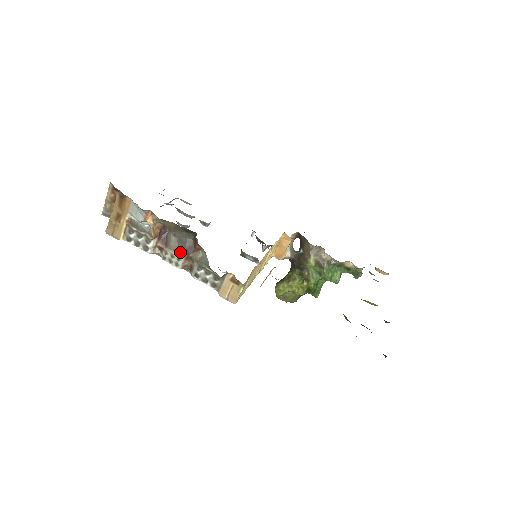
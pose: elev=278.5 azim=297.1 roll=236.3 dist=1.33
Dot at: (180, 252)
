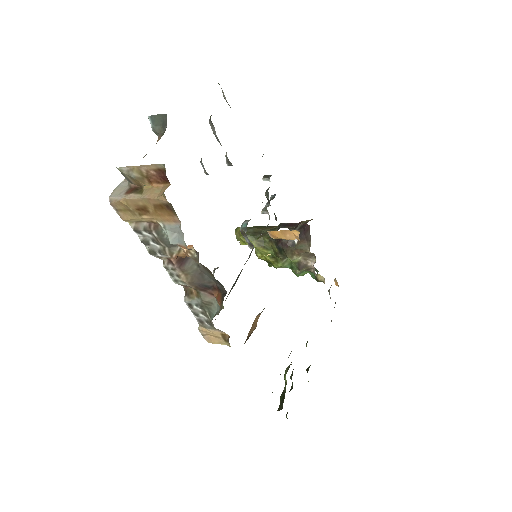
Dot at: (191, 281)
